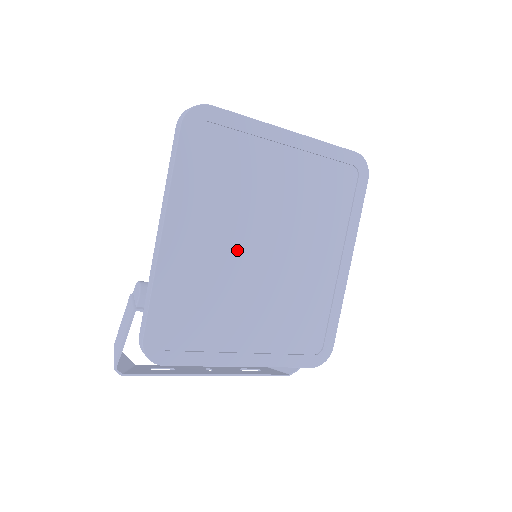
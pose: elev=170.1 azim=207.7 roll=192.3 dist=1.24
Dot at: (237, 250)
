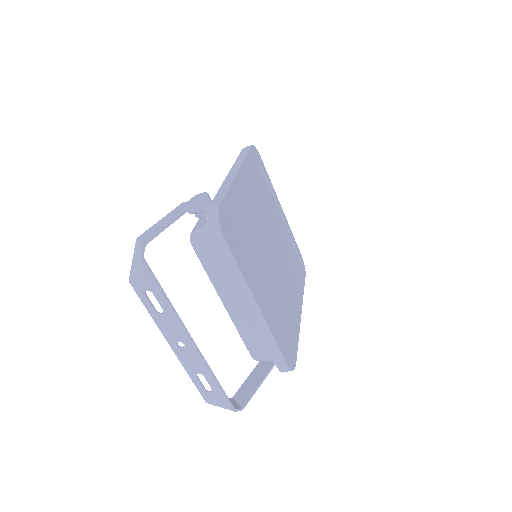
Dot at: (260, 229)
